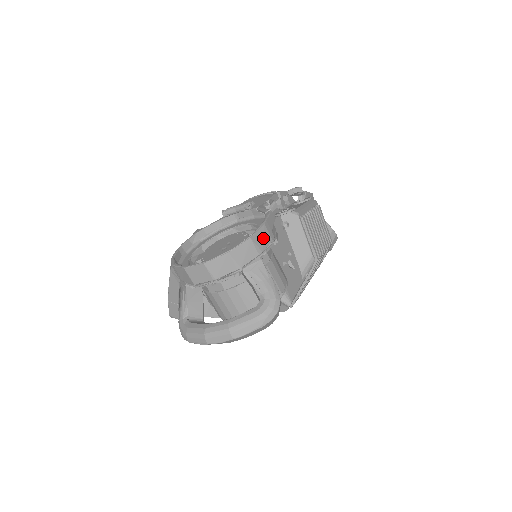
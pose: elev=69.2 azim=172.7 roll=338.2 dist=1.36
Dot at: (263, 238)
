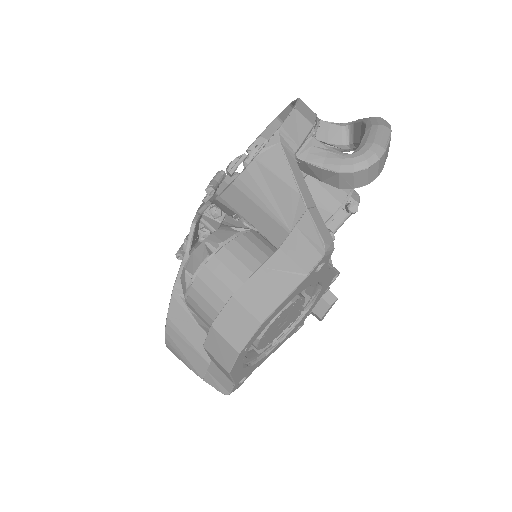
Dot at: occluded
